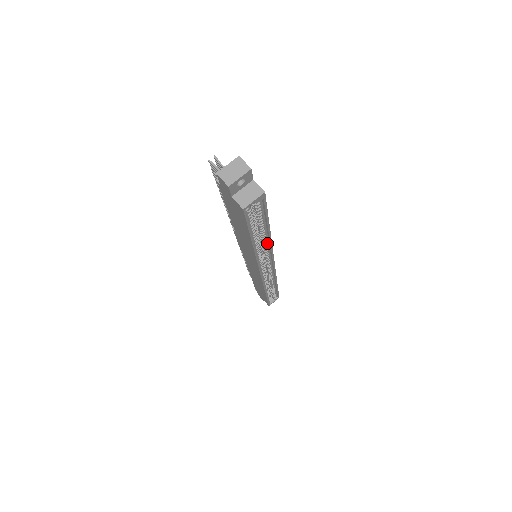
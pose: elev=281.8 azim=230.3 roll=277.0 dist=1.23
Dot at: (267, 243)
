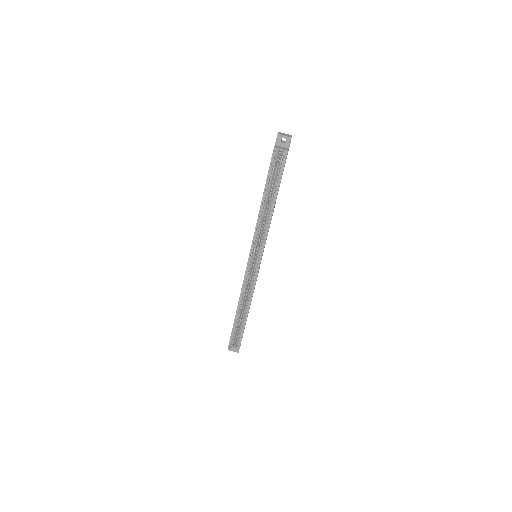
Dot at: (268, 222)
